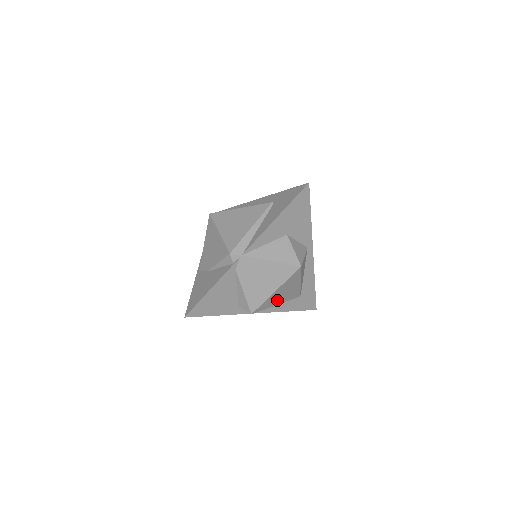
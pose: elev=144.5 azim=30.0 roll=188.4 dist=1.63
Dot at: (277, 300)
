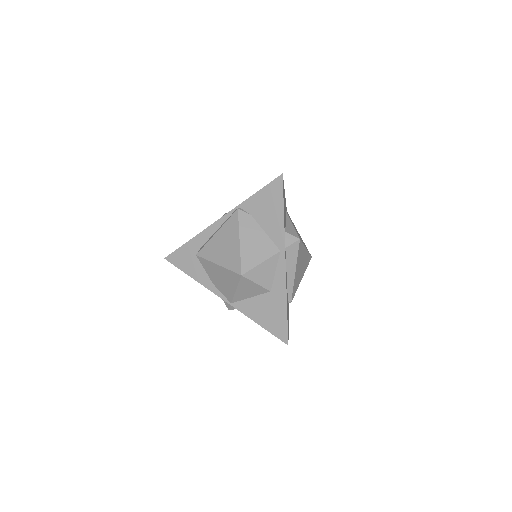
Dot at: (298, 265)
